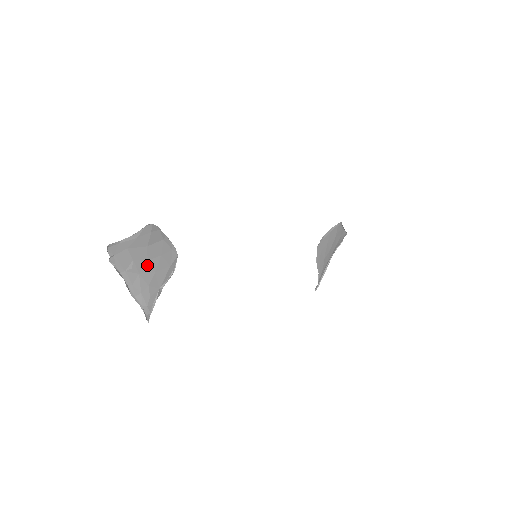
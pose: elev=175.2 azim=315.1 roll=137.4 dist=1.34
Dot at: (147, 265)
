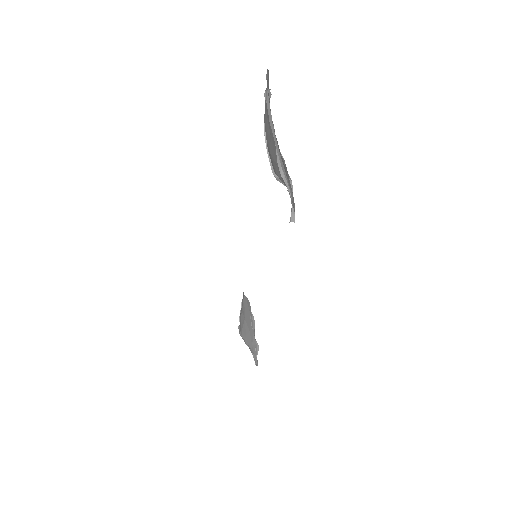
Dot at: (273, 139)
